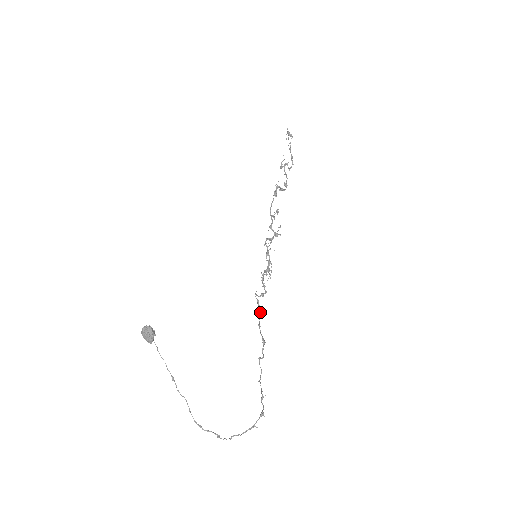
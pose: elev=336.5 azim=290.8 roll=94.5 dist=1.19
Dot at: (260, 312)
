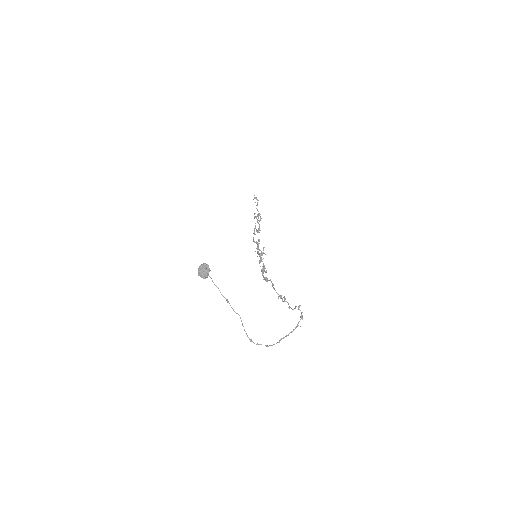
Dot at: (271, 282)
